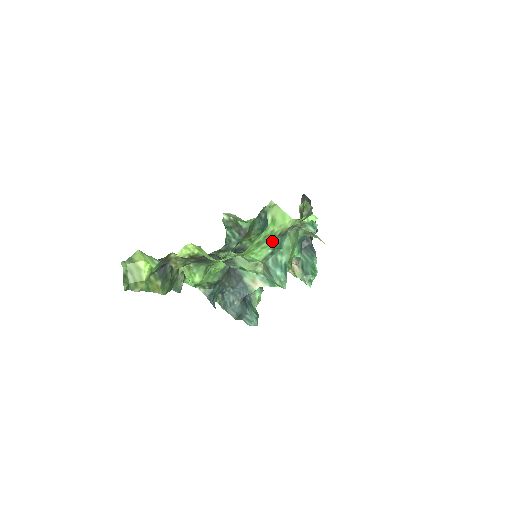
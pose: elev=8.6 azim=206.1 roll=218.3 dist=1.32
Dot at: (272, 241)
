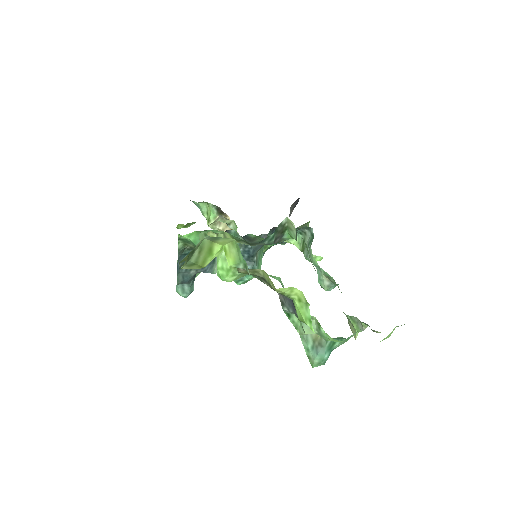
Dot at: occluded
